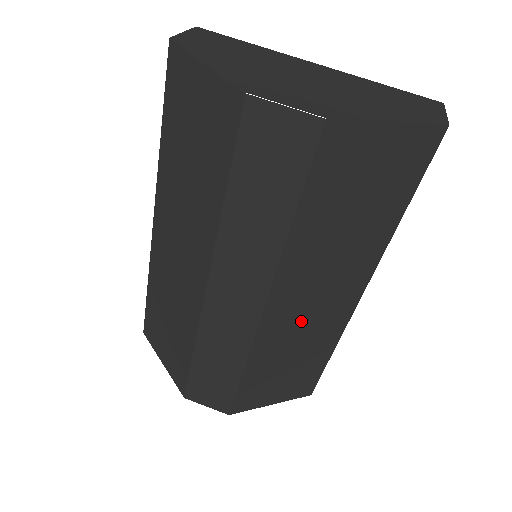
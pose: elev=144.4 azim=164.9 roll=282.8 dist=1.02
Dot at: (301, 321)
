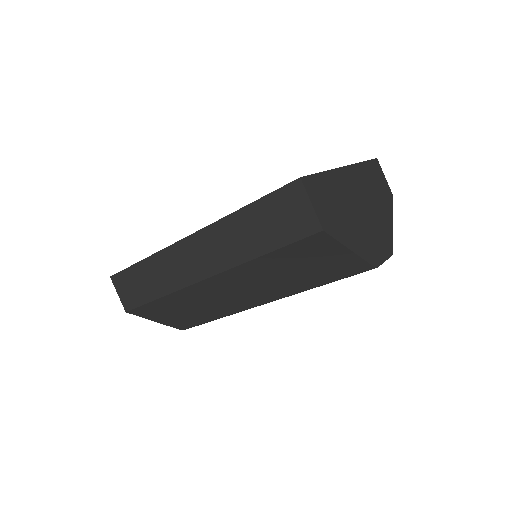
Dot at: occluded
